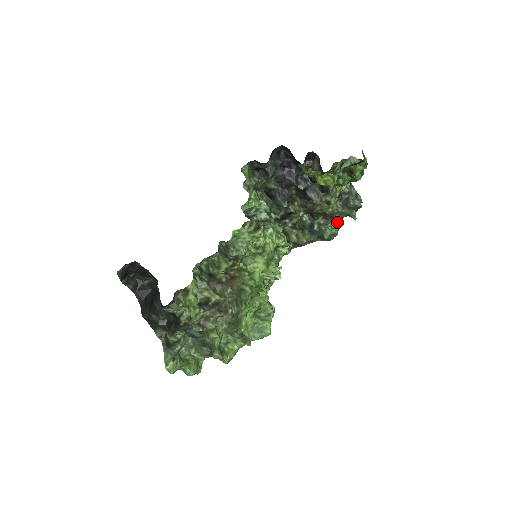
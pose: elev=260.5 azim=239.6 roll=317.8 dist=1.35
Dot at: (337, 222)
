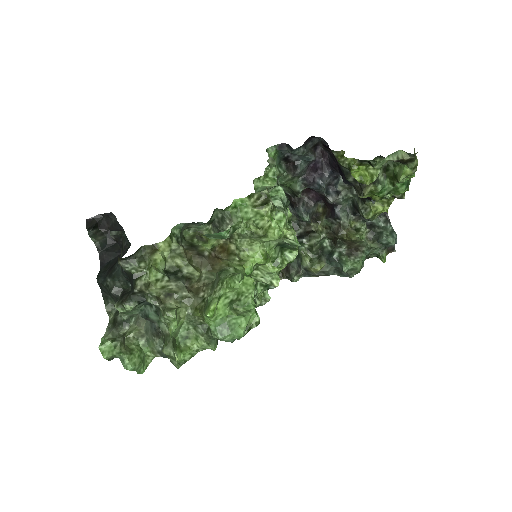
Dot at: (362, 257)
